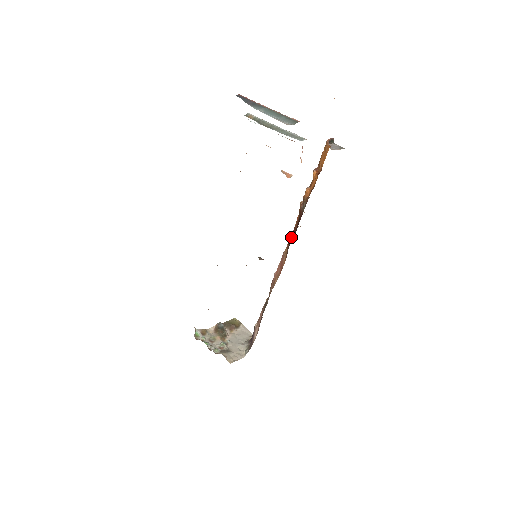
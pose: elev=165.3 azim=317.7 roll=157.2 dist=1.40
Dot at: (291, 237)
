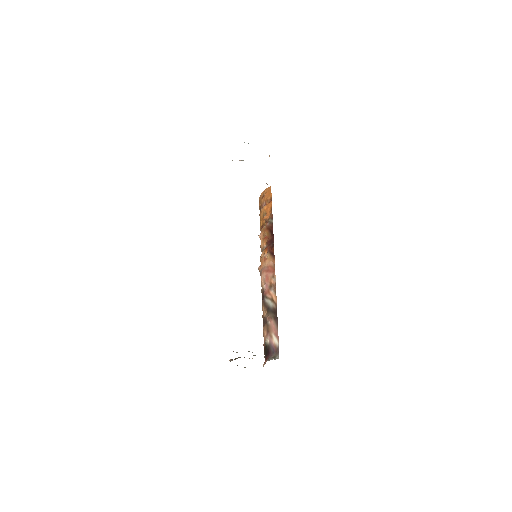
Dot at: (269, 245)
